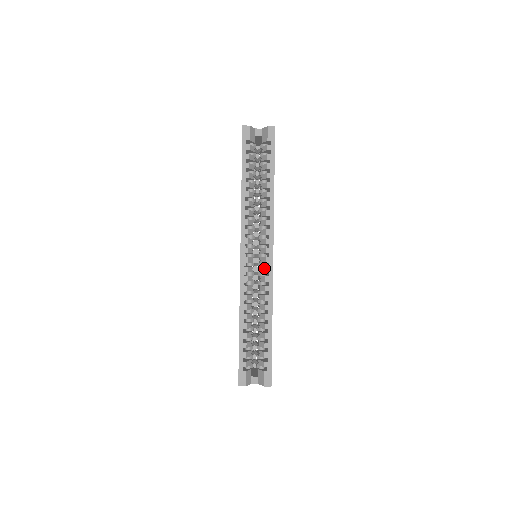
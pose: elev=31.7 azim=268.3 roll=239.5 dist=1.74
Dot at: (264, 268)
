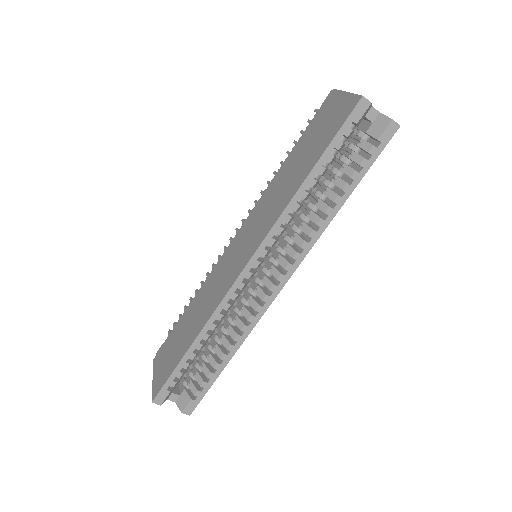
Dot at: (263, 294)
